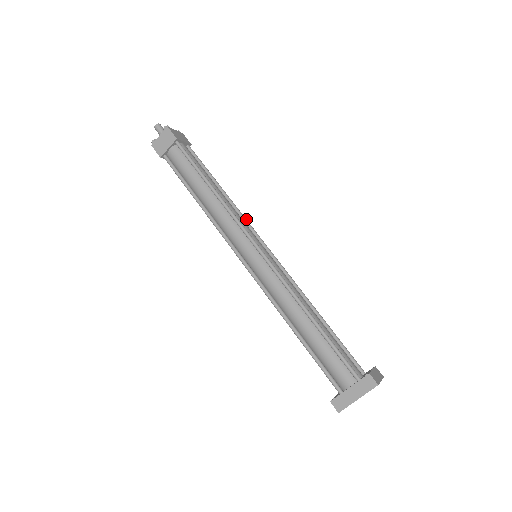
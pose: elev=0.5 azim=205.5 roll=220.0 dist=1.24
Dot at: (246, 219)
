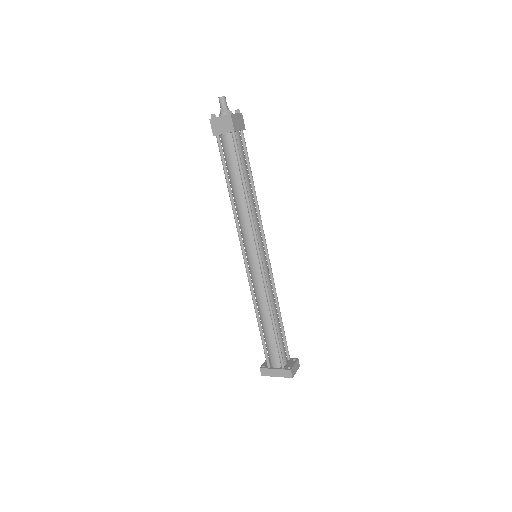
Dot at: occluded
